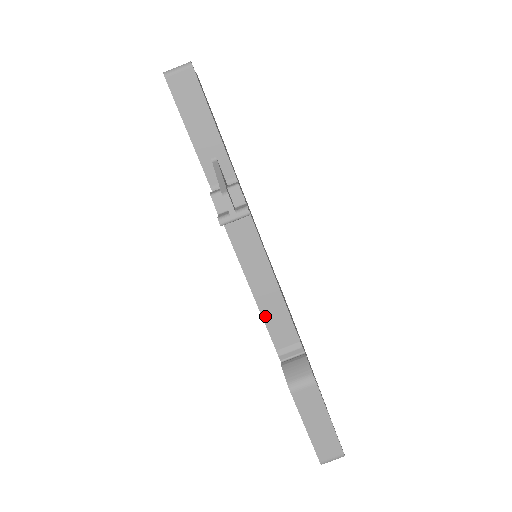
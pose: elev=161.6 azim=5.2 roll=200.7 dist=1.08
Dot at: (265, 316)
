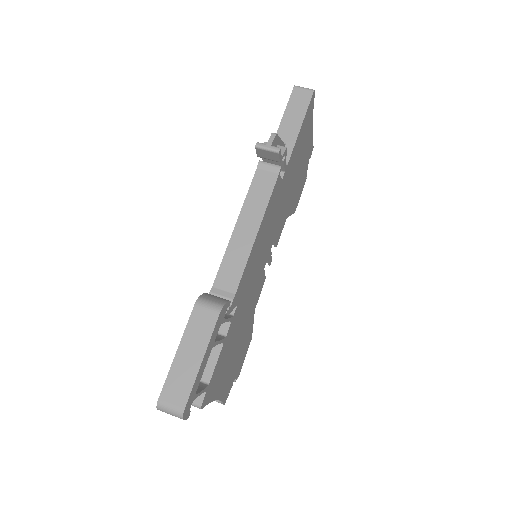
Dot at: (228, 252)
